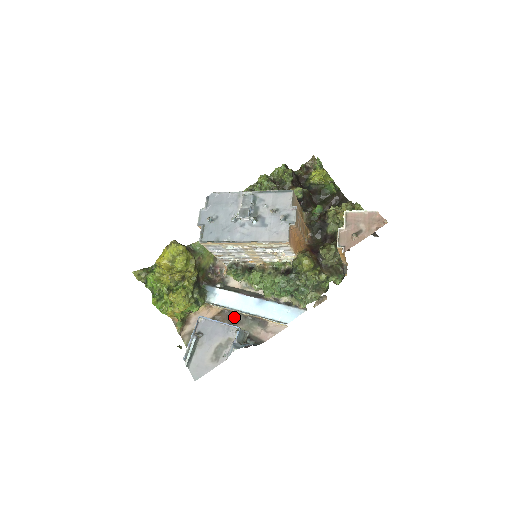
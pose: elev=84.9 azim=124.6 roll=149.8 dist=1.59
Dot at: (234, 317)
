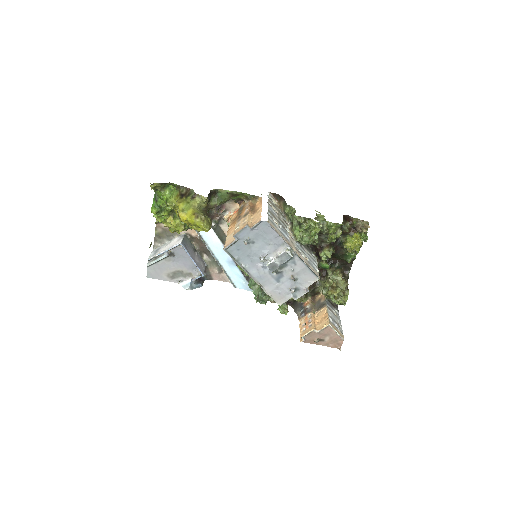
Dot at: (206, 249)
